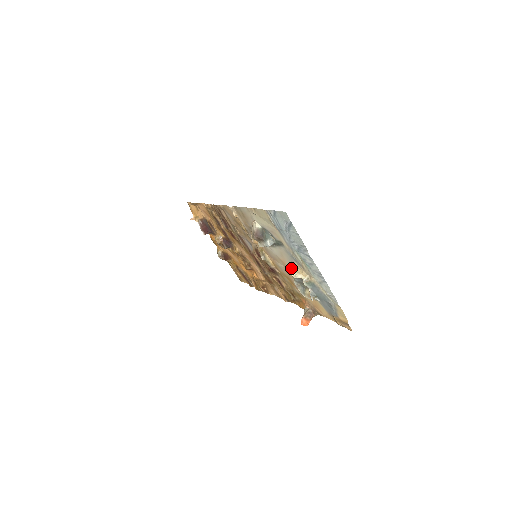
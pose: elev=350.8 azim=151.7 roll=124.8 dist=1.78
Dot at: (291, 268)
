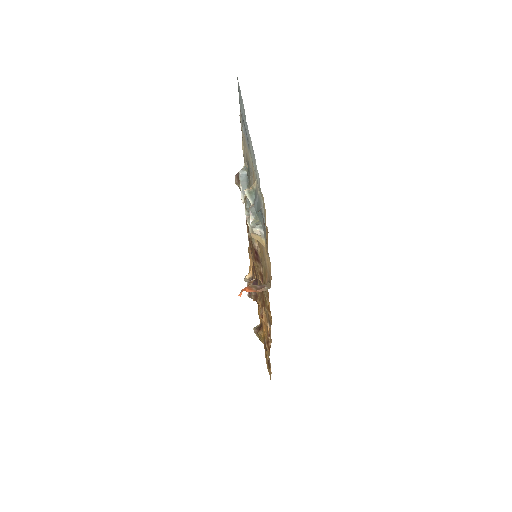
Dot at: occluded
